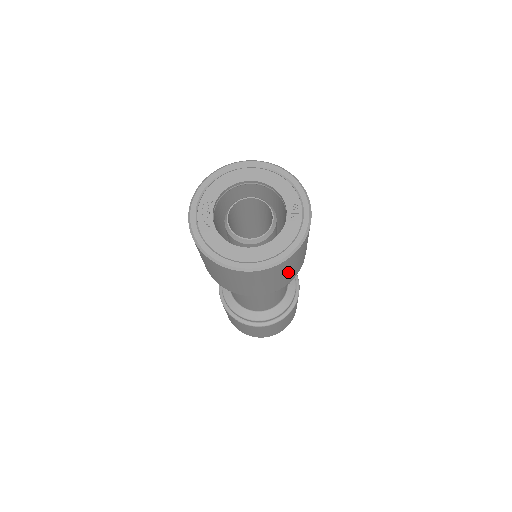
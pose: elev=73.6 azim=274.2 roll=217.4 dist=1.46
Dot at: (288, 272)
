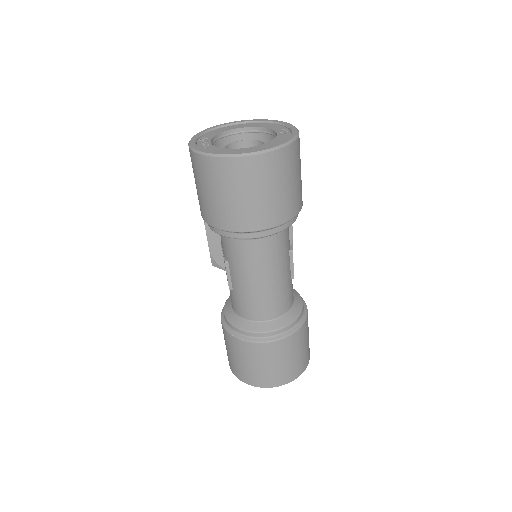
Dot at: (287, 186)
